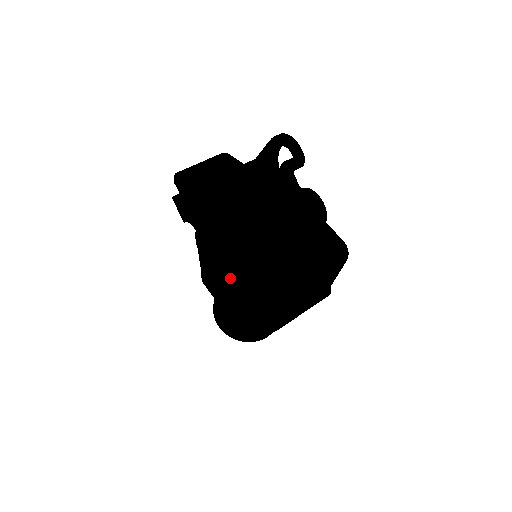
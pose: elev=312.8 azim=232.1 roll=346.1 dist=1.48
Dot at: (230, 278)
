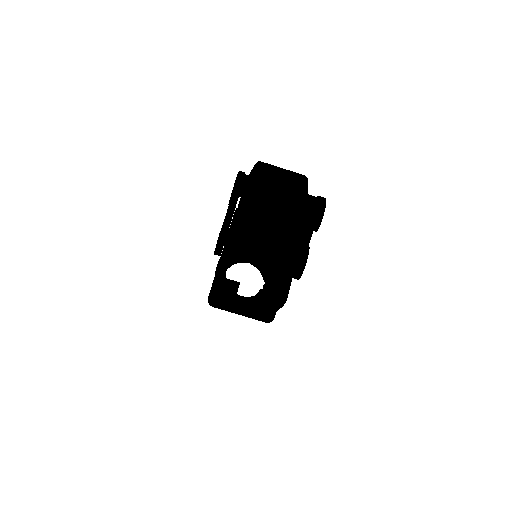
Dot at: occluded
